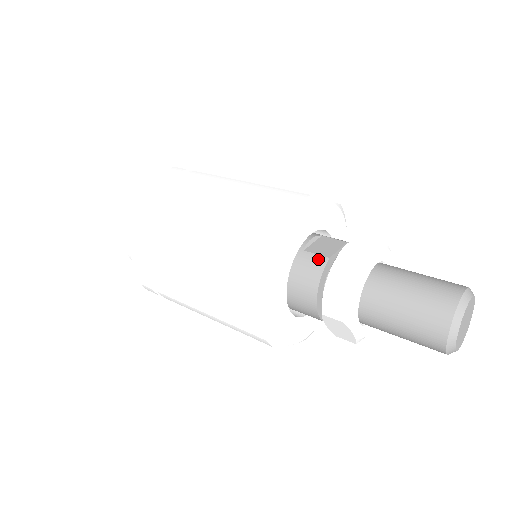
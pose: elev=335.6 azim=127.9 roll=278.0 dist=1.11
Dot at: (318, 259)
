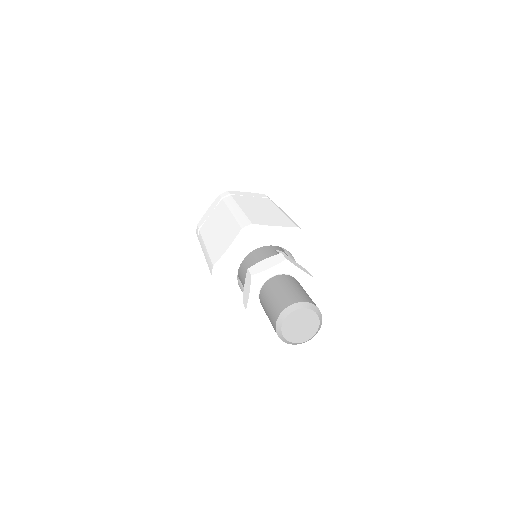
Dot at: (276, 254)
